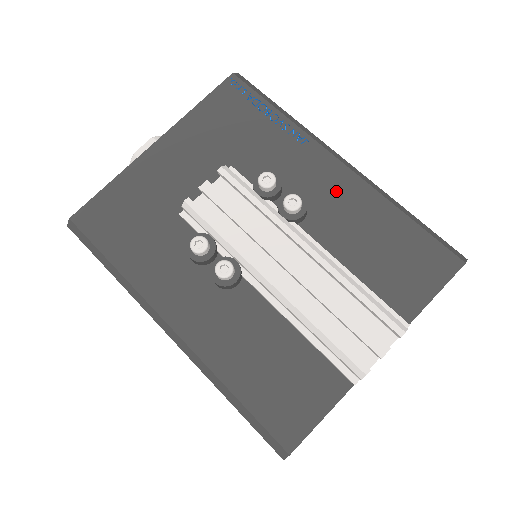
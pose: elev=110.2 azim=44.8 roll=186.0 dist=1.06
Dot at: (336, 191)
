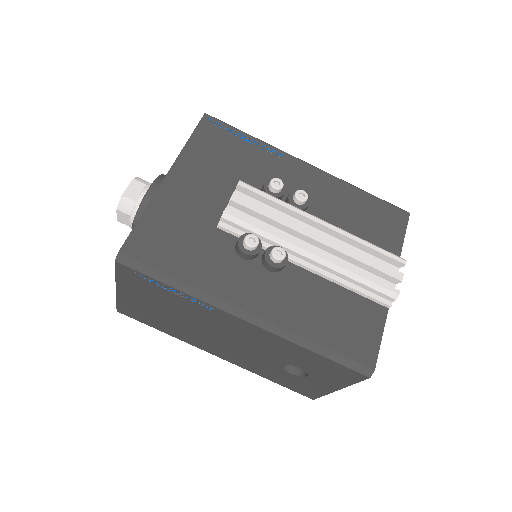
Dot at: (317, 185)
